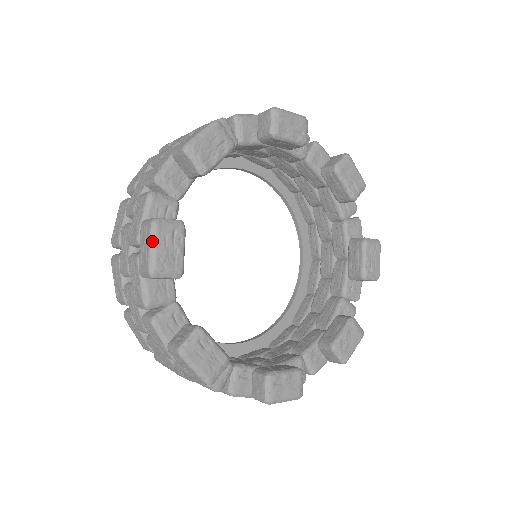
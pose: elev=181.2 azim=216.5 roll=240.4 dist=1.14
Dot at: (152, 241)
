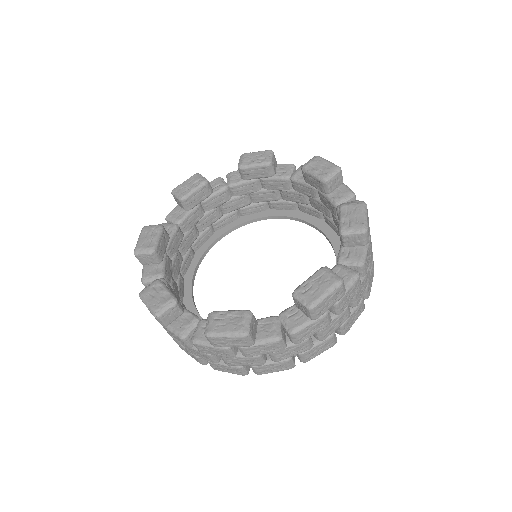
Dot at: (145, 302)
